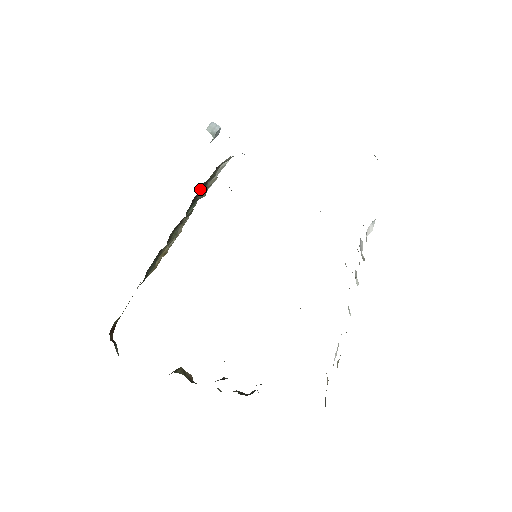
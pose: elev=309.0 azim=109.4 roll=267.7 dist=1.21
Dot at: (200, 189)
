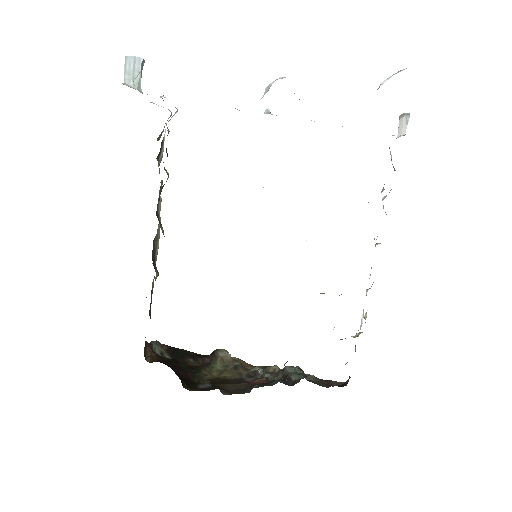
Dot at: (158, 158)
